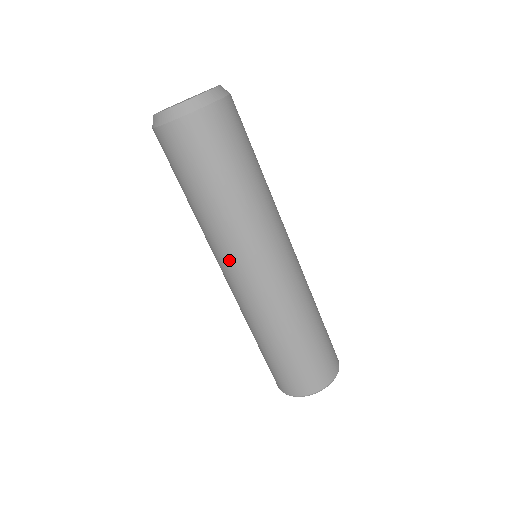
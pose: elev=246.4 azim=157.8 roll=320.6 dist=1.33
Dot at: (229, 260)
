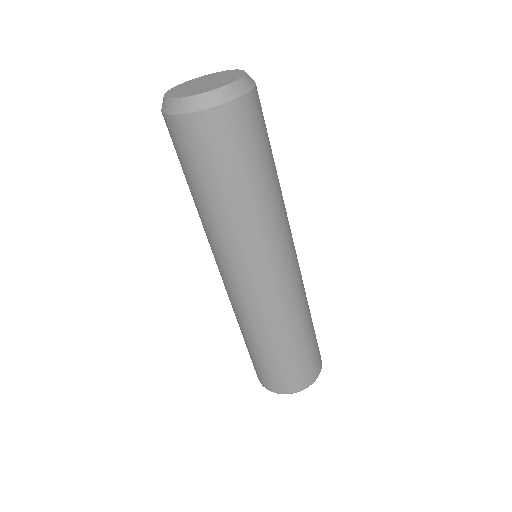
Dot at: occluded
